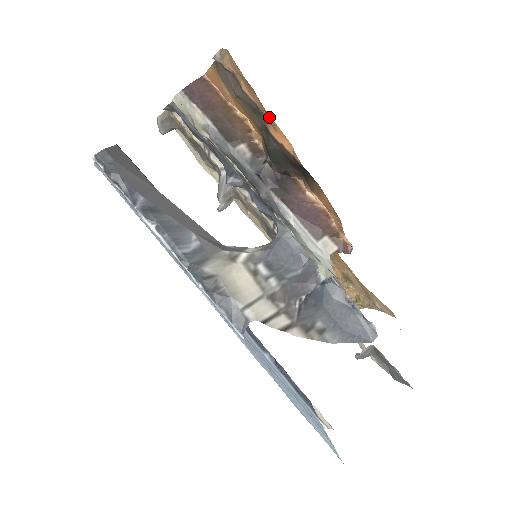
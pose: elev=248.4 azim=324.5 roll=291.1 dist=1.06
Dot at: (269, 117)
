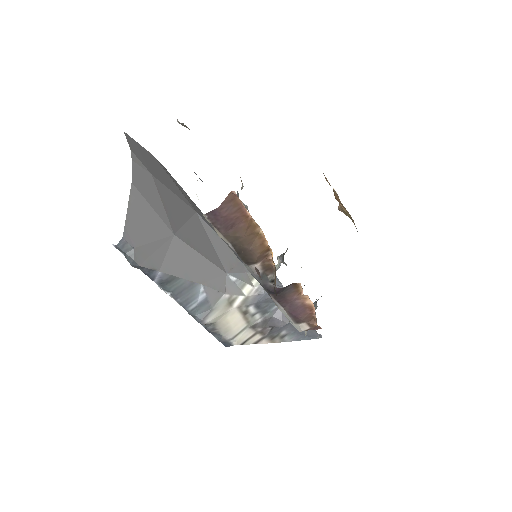
Dot at: occluded
